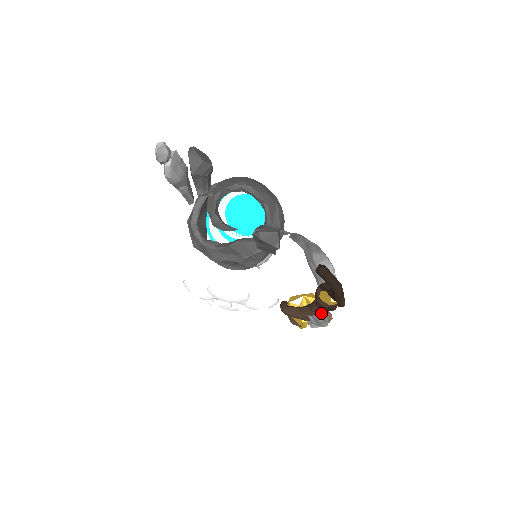
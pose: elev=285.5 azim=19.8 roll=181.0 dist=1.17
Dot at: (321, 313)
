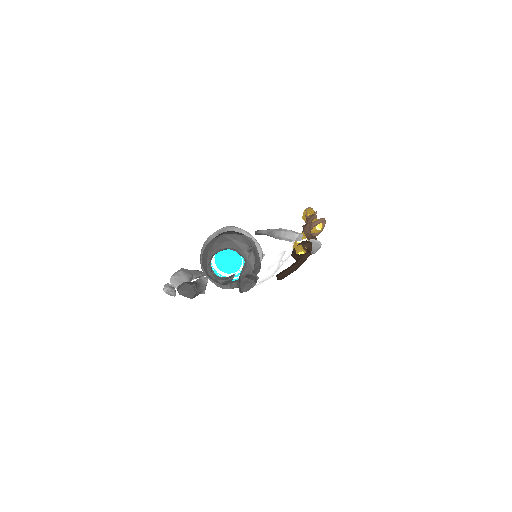
Dot at: occluded
